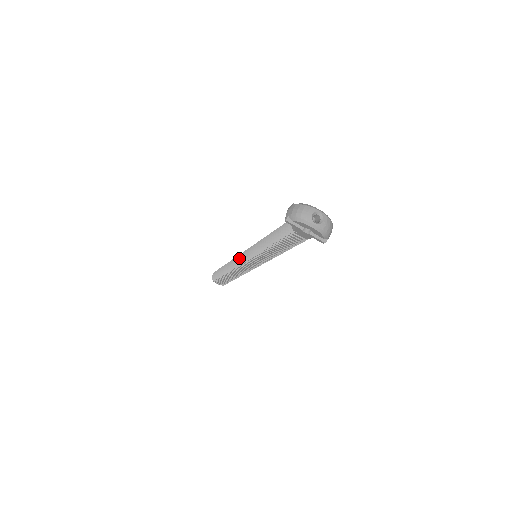
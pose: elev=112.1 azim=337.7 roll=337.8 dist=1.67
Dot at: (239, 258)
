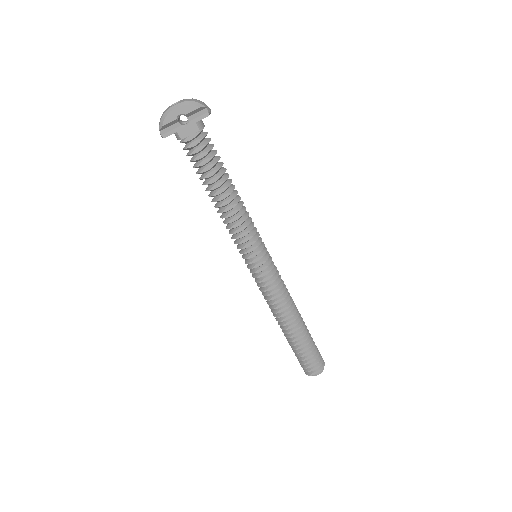
Dot at: (257, 285)
